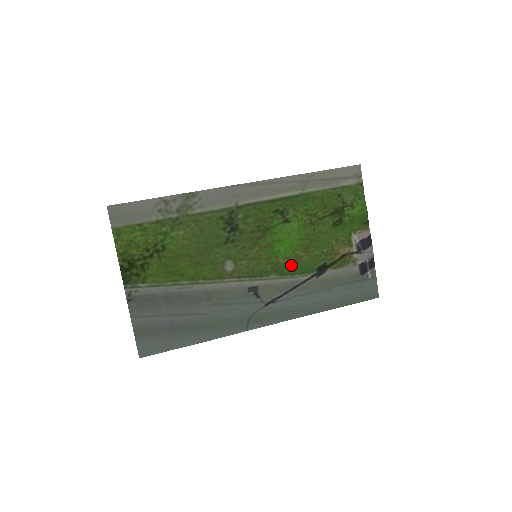
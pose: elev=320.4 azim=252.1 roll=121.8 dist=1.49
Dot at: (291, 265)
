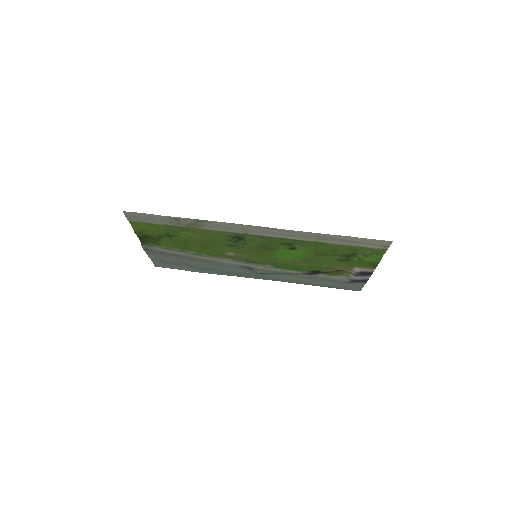
Dot at: (287, 264)
